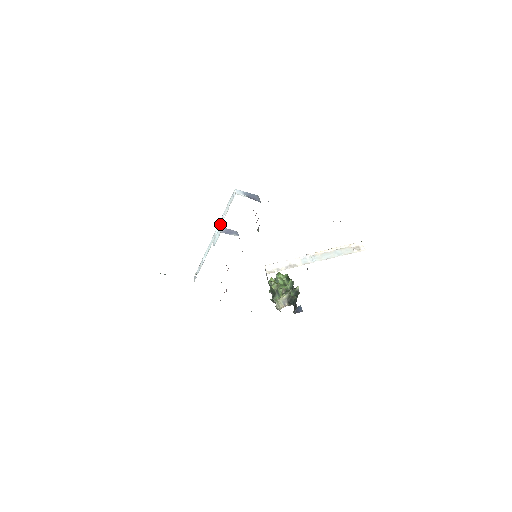
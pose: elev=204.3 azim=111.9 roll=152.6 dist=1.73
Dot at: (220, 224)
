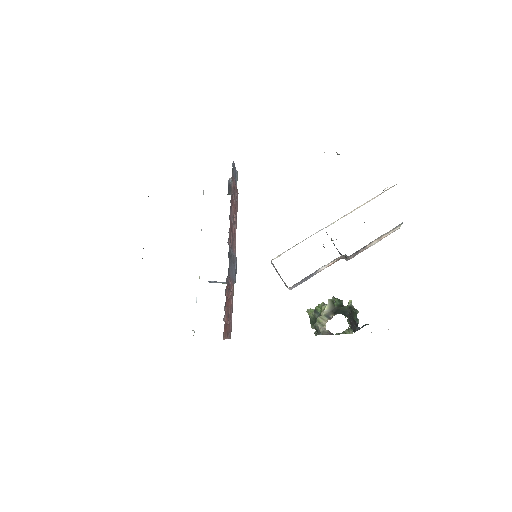
Dot at: occluded
